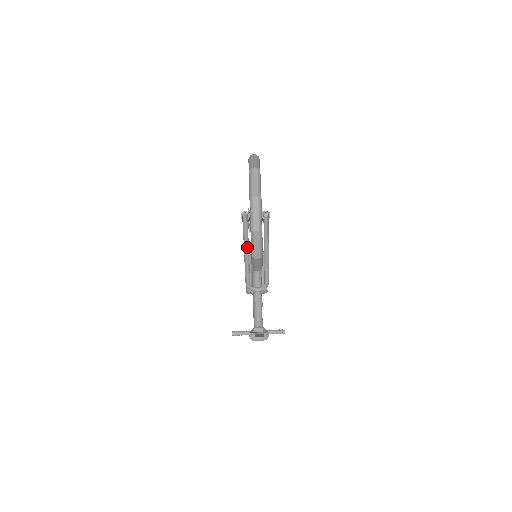
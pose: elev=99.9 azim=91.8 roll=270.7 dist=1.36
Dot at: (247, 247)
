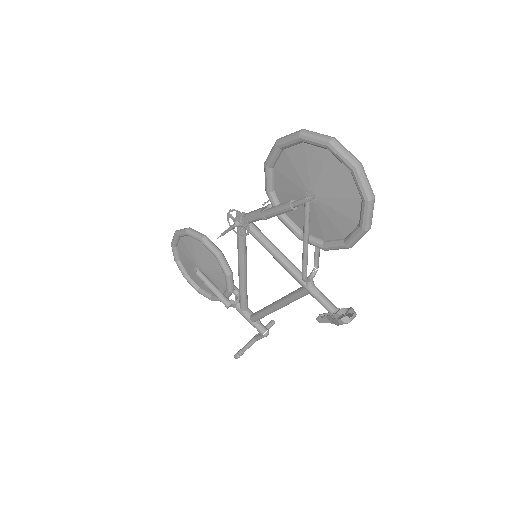
Dot at: (308, 236)
